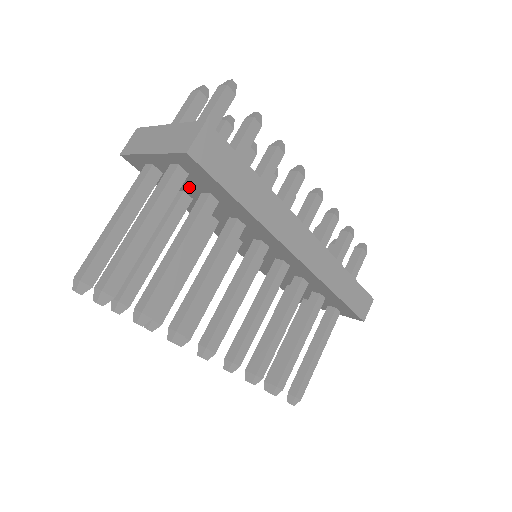
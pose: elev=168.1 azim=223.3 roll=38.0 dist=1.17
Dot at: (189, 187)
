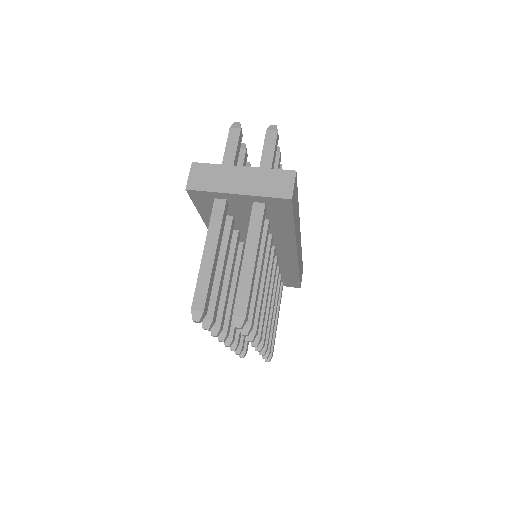
Dot at: (247, 214)
